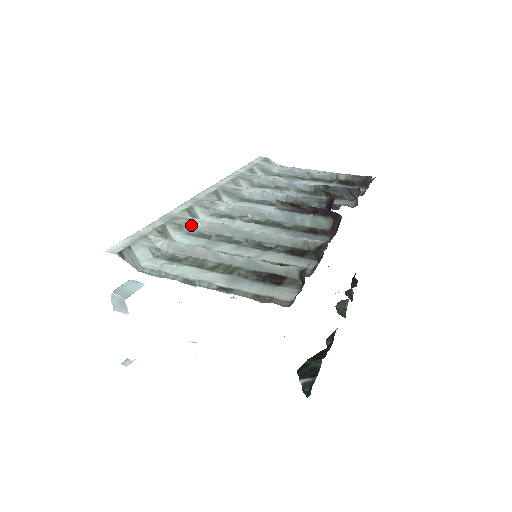
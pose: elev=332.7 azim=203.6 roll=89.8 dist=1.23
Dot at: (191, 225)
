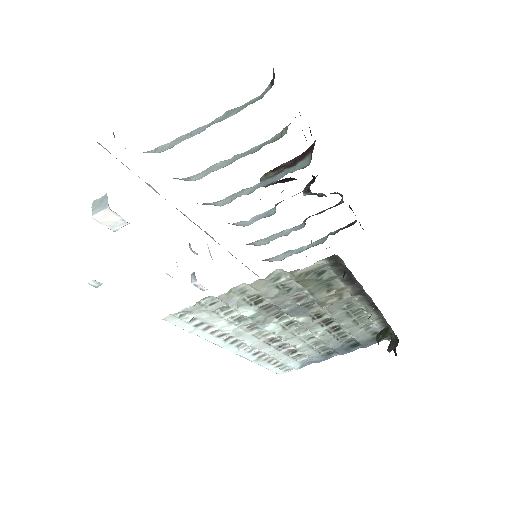
Dot at: (181, 179)
